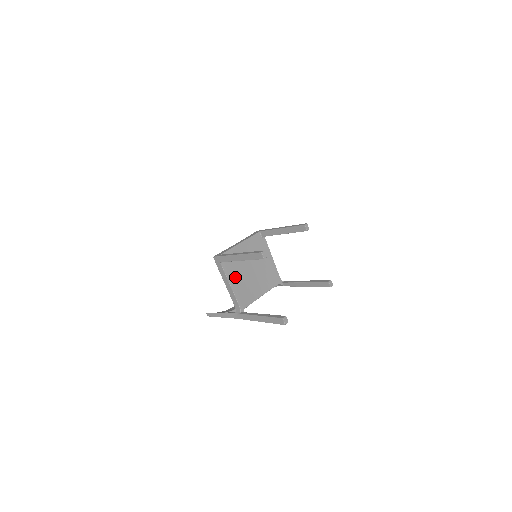
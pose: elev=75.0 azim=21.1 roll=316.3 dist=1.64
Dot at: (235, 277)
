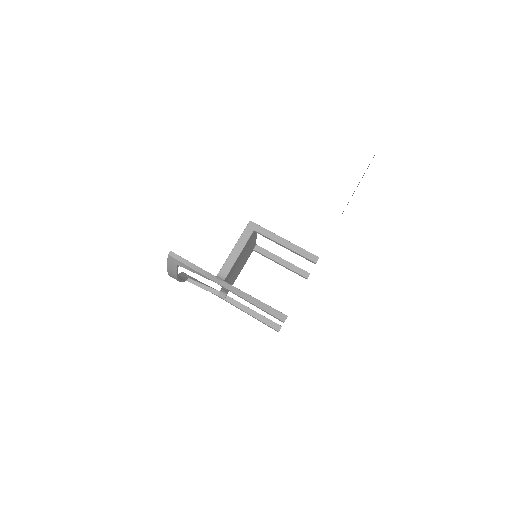
Dot at: occluded
